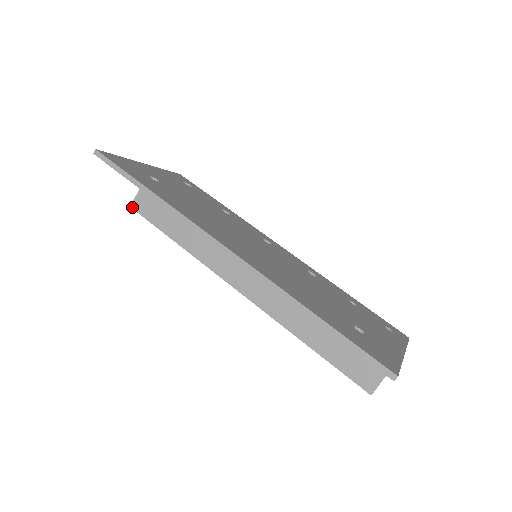
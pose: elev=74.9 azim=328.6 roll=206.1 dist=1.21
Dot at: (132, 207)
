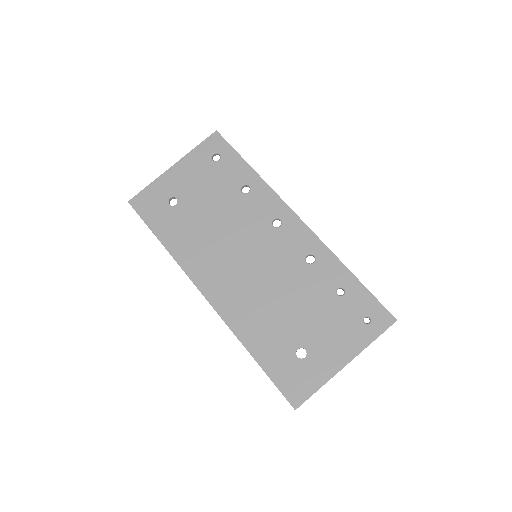
Dot at: occluded
